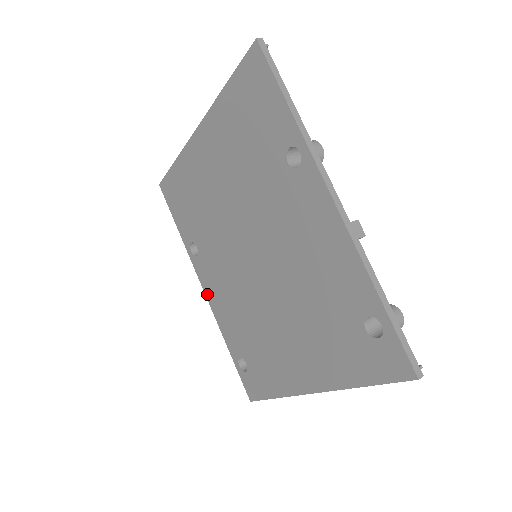
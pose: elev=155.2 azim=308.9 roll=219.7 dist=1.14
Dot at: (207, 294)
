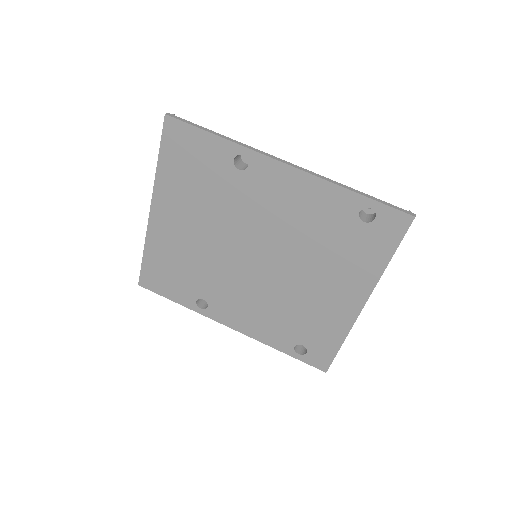
Dot at: (235, 327)
